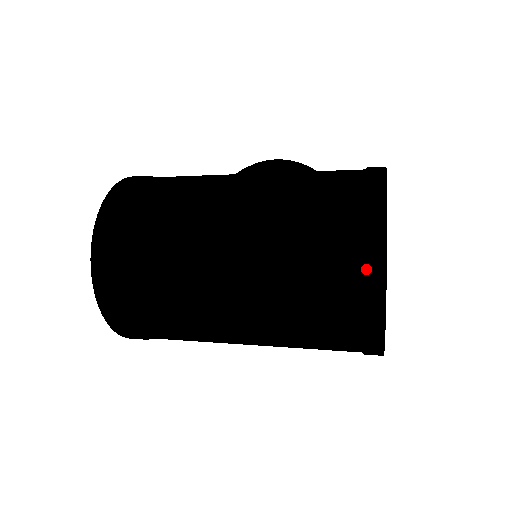
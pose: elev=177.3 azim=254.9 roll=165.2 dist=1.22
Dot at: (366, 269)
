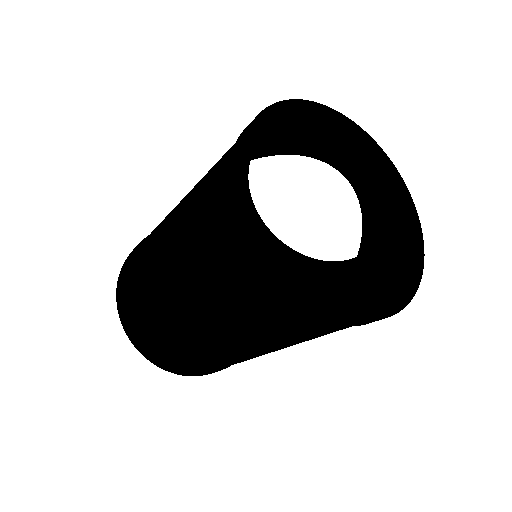
Dot at: (251, 252)
